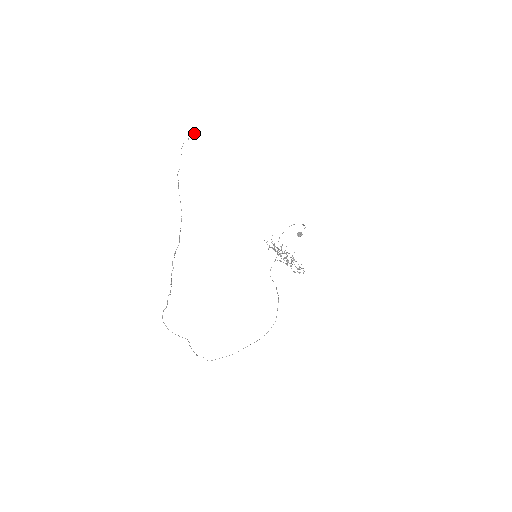
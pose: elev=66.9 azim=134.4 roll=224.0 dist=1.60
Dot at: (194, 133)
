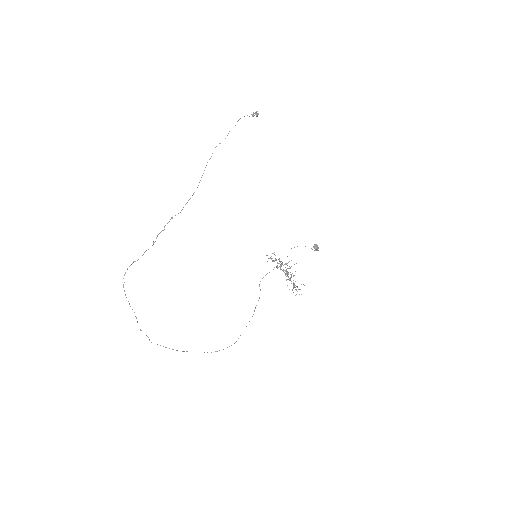
Dot at: (257, 113)
